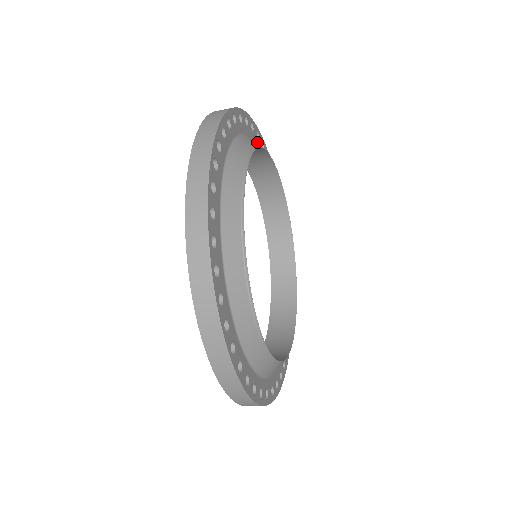
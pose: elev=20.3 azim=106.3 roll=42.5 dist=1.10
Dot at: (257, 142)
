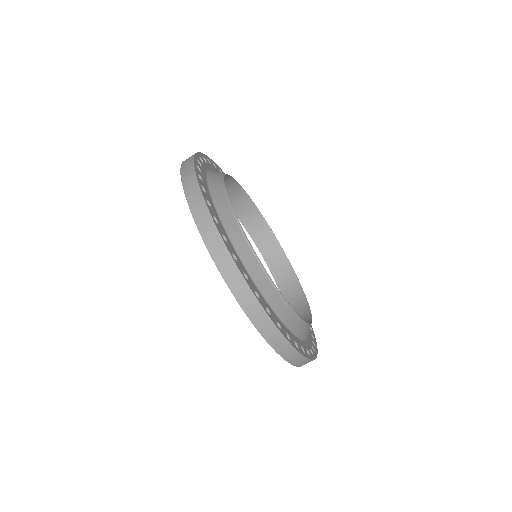
Dot at: occluded
